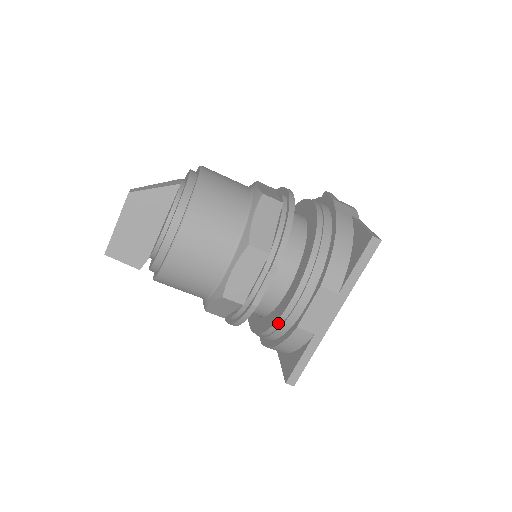
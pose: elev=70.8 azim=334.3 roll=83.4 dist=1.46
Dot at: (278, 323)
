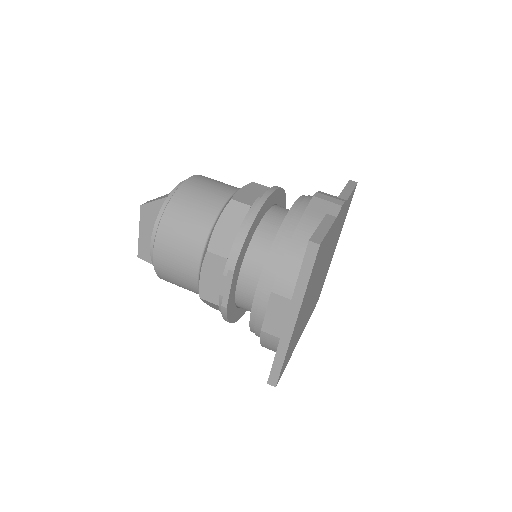
Dot at: (252, 324)
